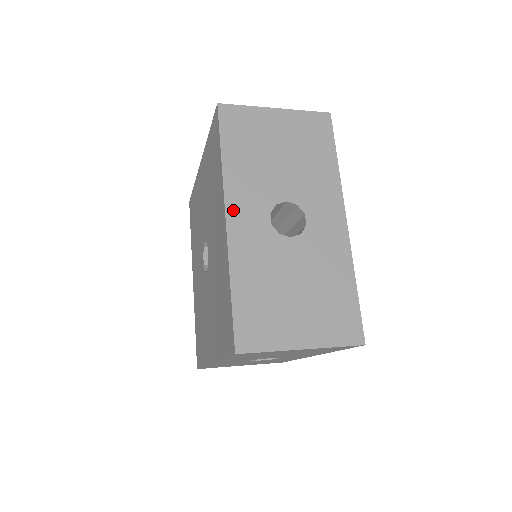
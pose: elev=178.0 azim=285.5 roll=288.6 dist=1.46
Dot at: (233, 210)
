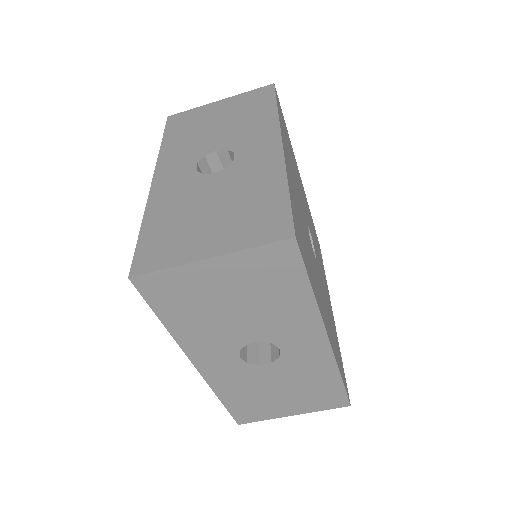
Dot at: (161, 172)
